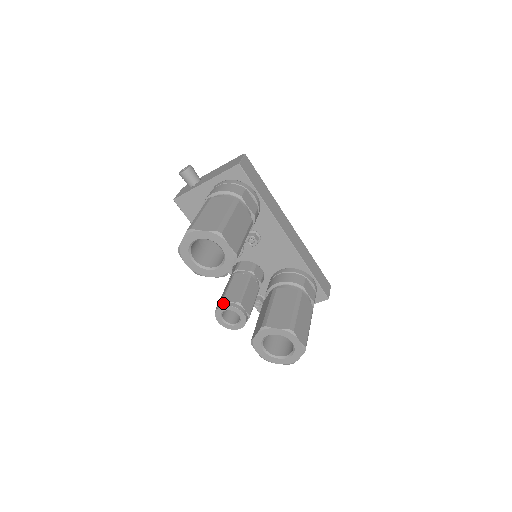
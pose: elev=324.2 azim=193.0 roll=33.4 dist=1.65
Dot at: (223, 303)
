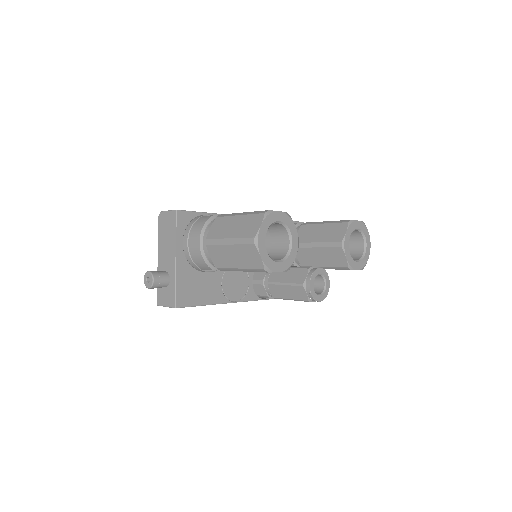
Dot at: (306, 284)
